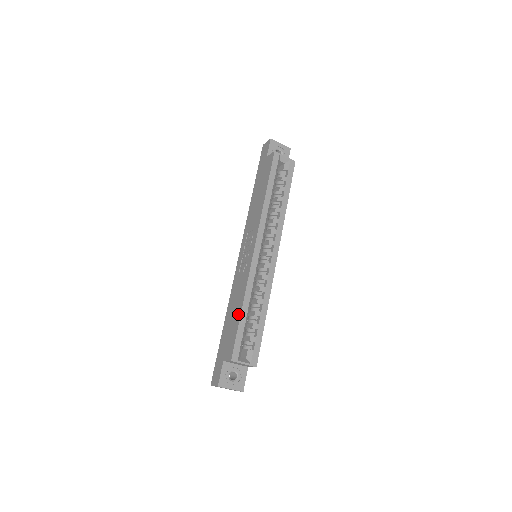
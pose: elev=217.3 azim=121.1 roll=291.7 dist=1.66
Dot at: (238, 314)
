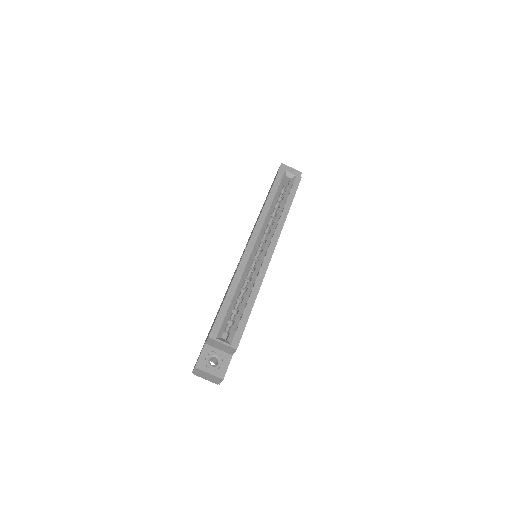
Dot at: occluded
